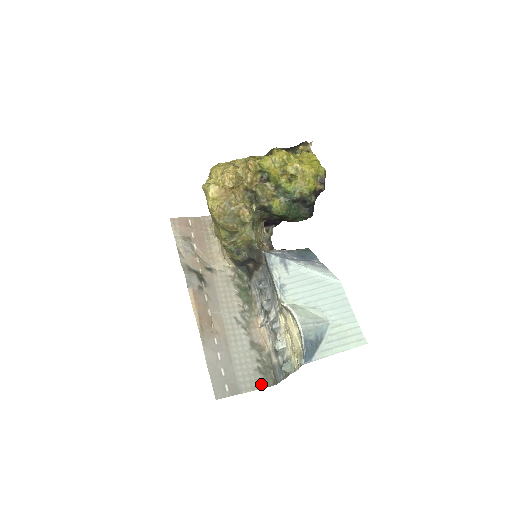
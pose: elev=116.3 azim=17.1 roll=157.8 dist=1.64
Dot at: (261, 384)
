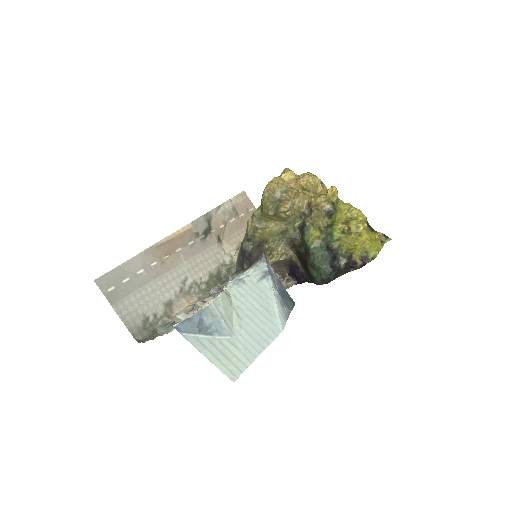
Dot at: (132, 326)
